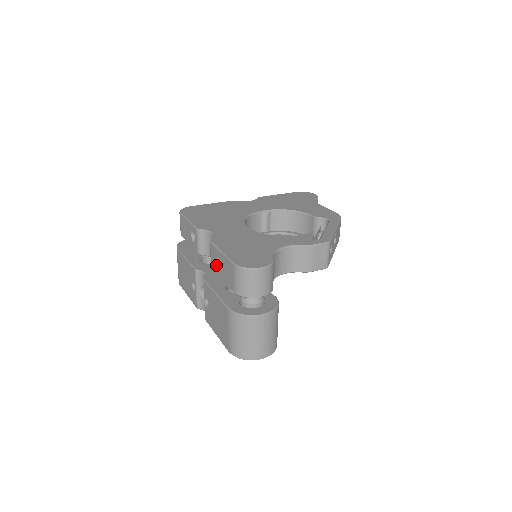
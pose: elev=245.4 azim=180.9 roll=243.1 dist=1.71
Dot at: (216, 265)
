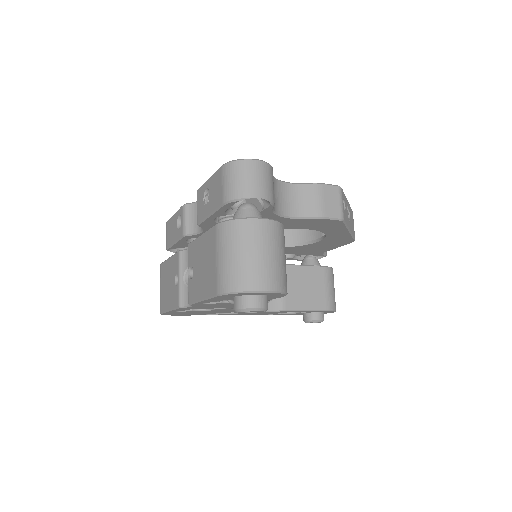
Dot at: (203, 207)
